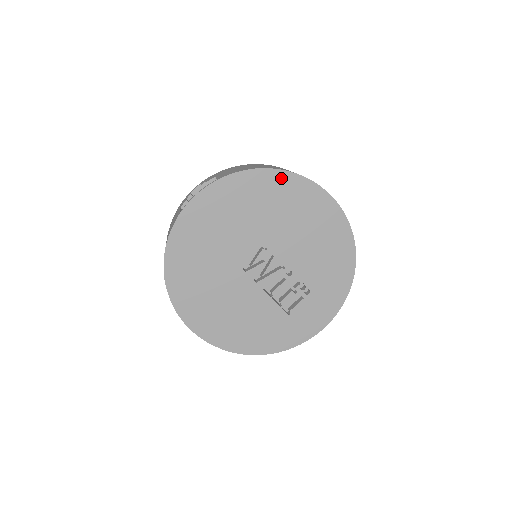
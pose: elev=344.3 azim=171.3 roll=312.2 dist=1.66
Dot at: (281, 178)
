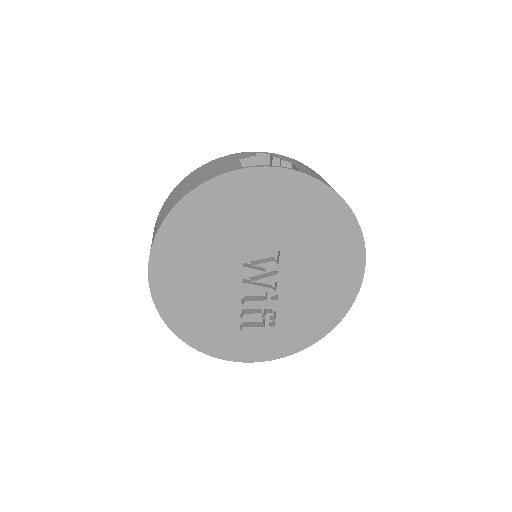
Dot at: (347, 219)
